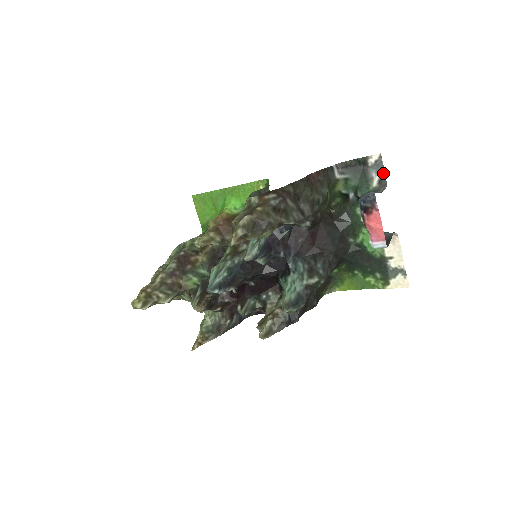
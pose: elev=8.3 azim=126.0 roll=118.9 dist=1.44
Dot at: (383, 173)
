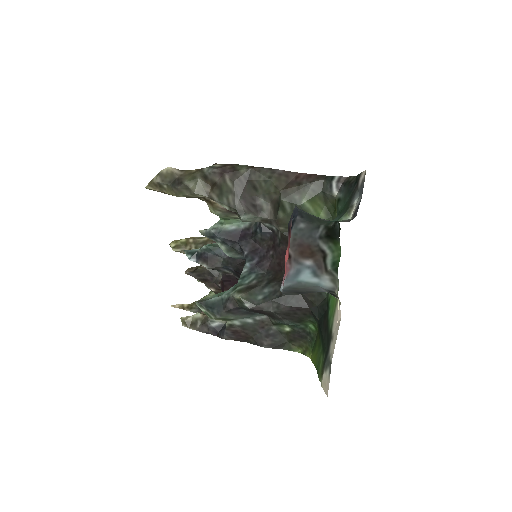
Dot at: (360, 201)
